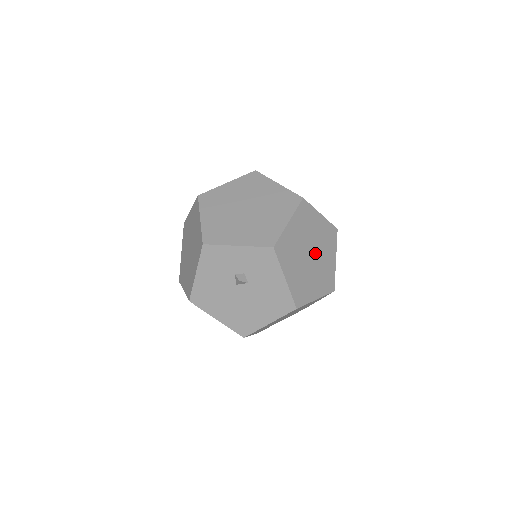
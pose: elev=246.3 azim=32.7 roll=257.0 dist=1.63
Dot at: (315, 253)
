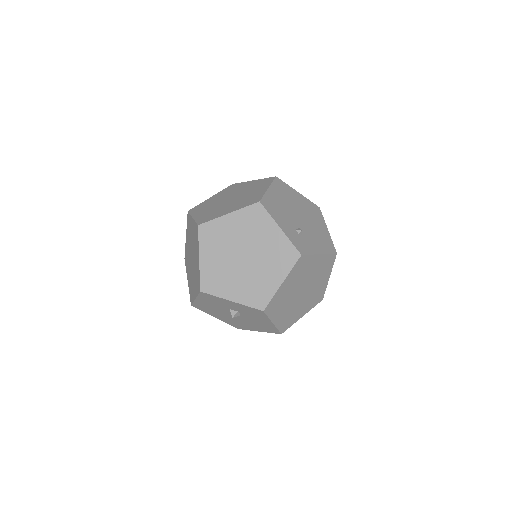
Dot at: (307, 287)
